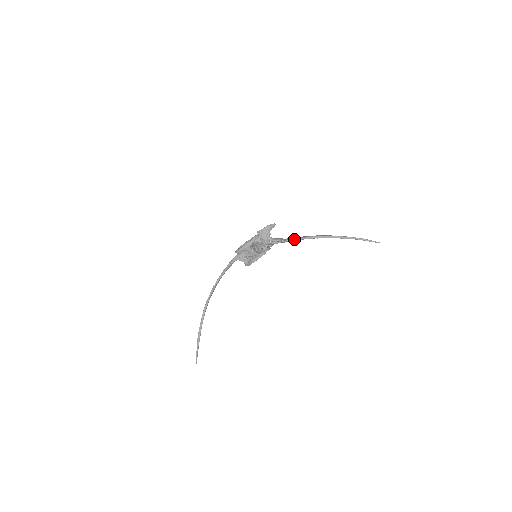
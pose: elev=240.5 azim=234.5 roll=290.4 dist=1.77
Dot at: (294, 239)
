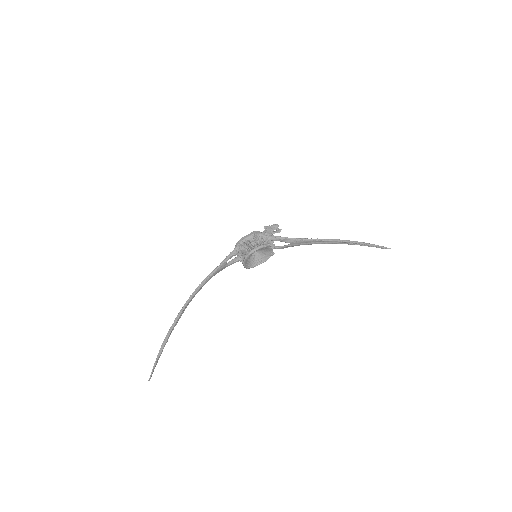
Dot at: (300, 238)
